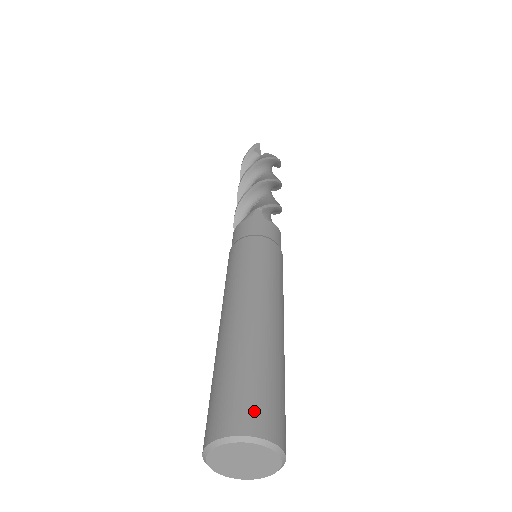
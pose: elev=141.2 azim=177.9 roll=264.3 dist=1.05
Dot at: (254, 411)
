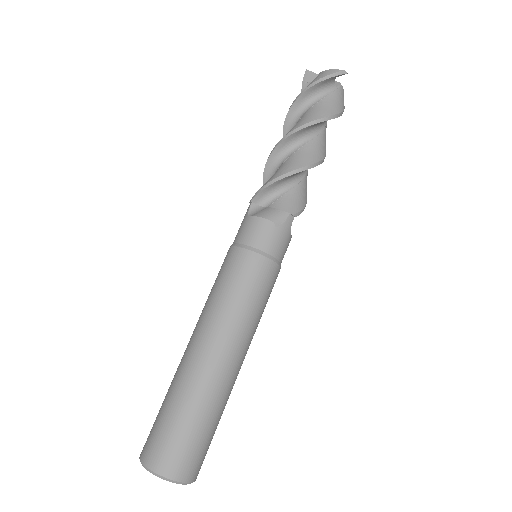
Dot at: (197, 463)
